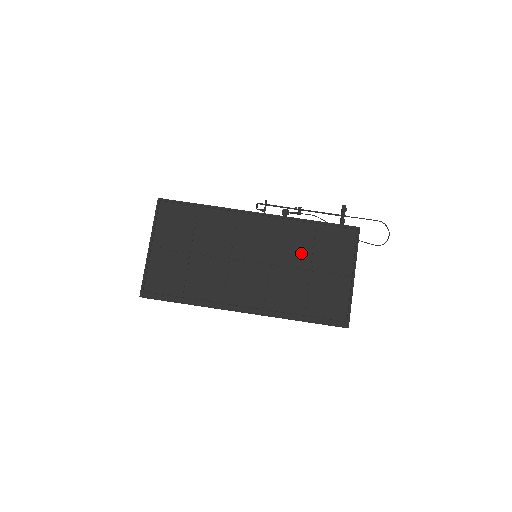
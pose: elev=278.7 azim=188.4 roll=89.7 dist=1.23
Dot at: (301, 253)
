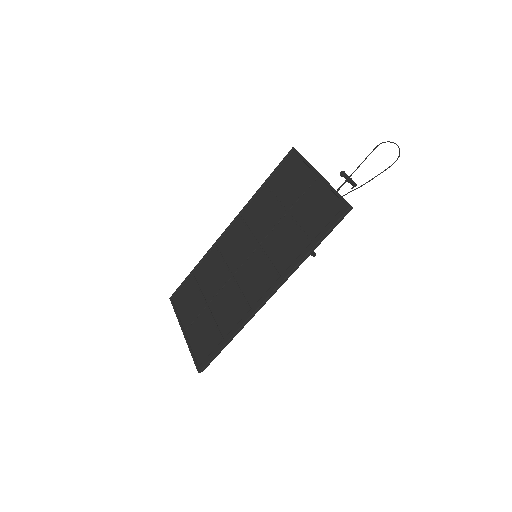
Dot at: (272, 212)
